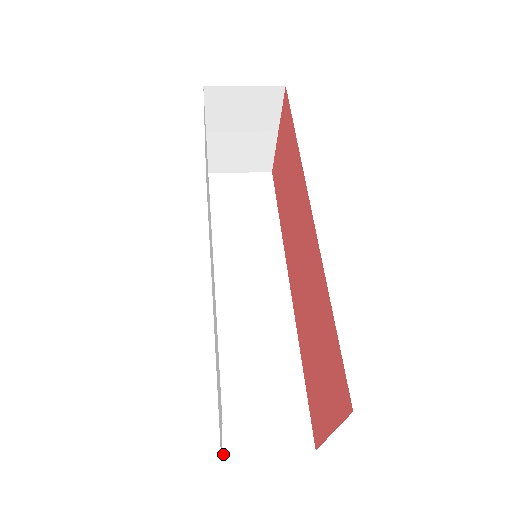
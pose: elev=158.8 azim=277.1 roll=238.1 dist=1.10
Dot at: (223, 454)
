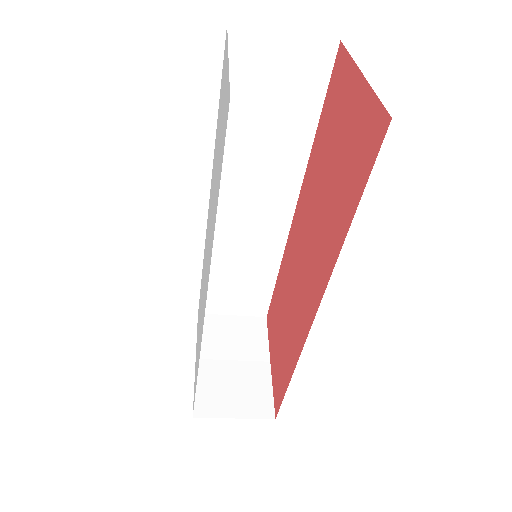
Dot at: occluded
